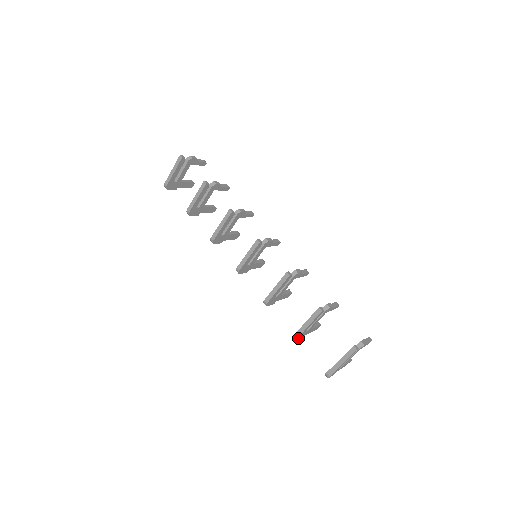
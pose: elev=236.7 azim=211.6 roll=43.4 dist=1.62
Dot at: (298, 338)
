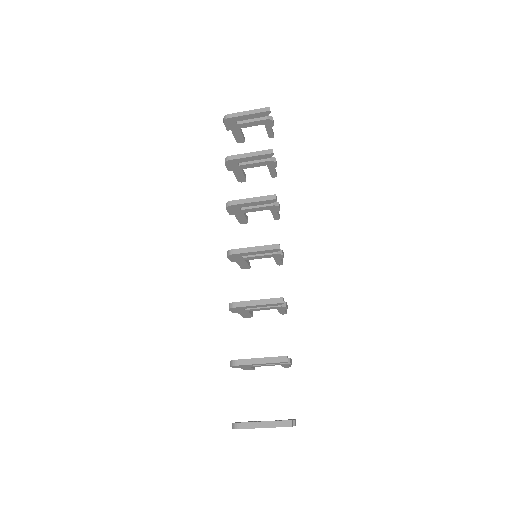
Dot at: (235, 366)
